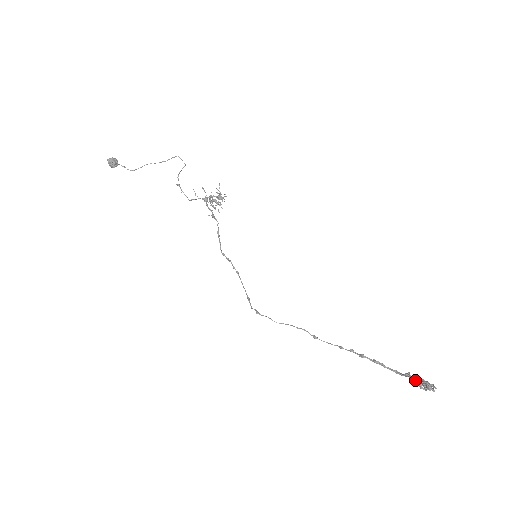
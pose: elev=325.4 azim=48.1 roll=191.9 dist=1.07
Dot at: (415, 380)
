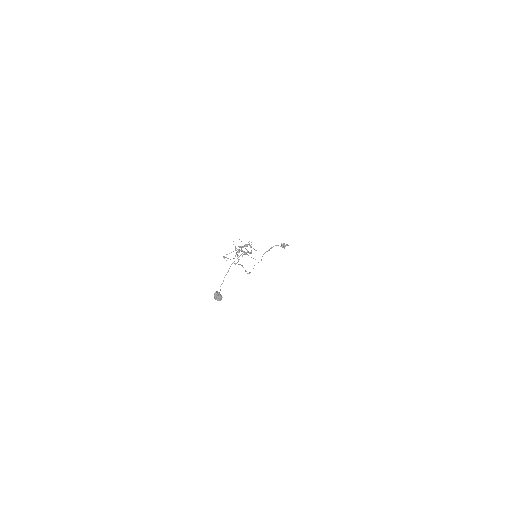
Dot at: occluded
